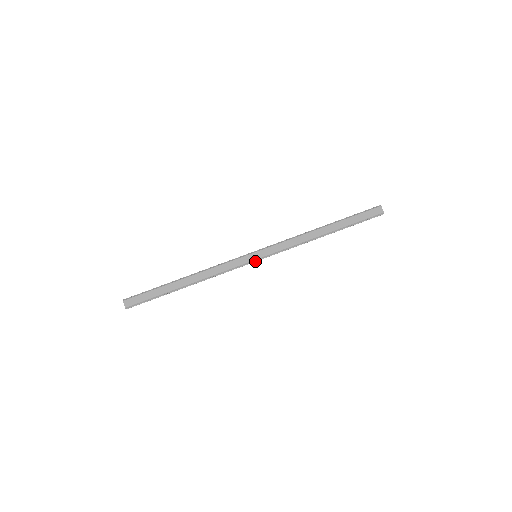
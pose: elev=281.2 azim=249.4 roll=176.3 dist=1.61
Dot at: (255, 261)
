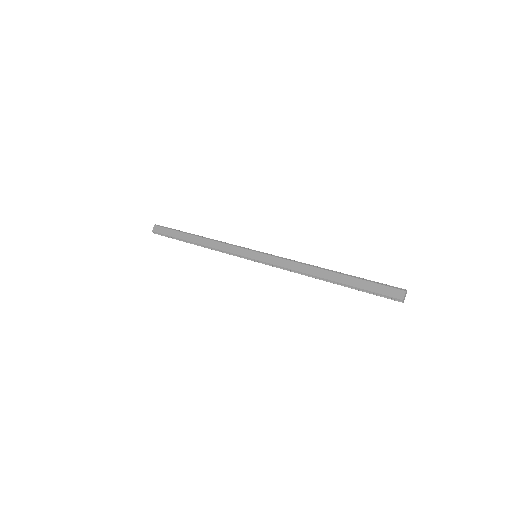
Dot at: (252, 260)
